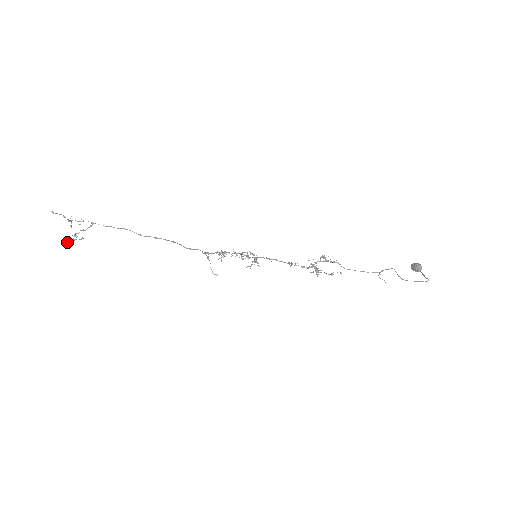
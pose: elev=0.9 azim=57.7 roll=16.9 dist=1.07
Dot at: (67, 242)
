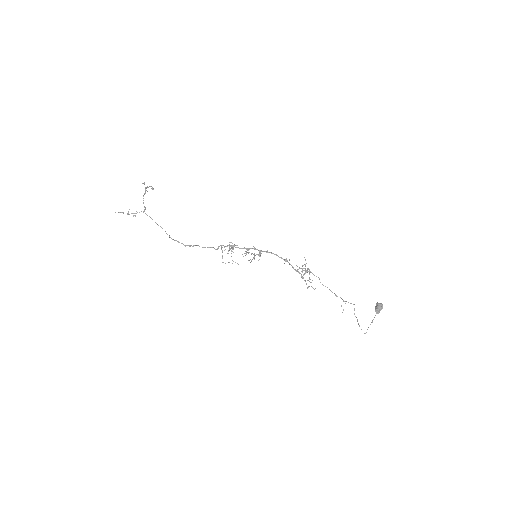
Dot at: occluded
